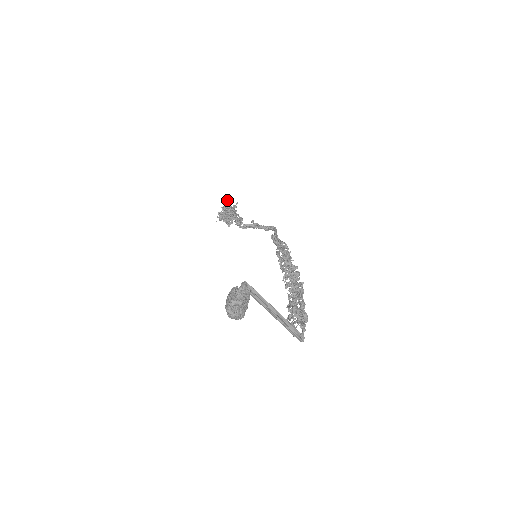
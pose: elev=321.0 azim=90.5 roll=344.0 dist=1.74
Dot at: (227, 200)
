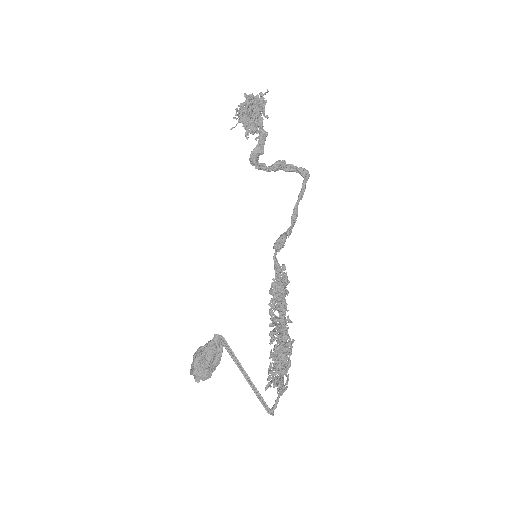
Dot at: (246, 97)
